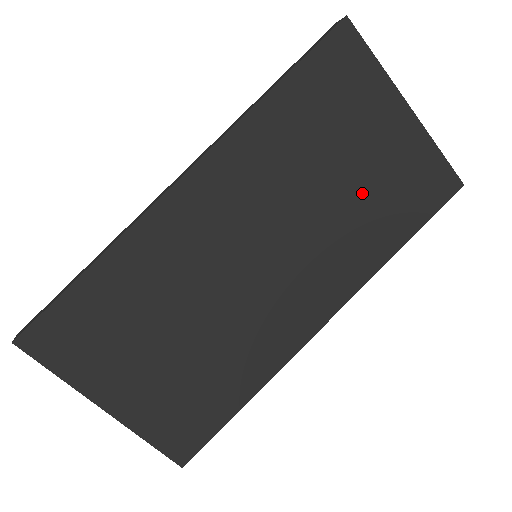
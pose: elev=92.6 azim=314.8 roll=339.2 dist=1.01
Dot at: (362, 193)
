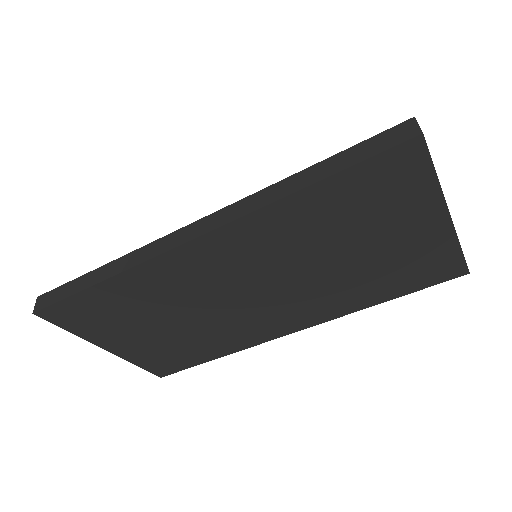
Dot at: (365, 268)
